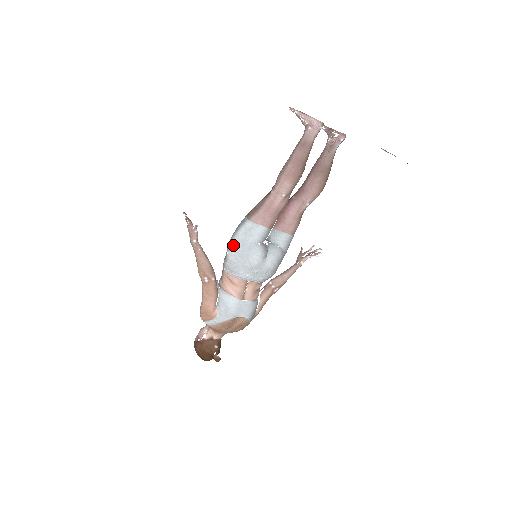
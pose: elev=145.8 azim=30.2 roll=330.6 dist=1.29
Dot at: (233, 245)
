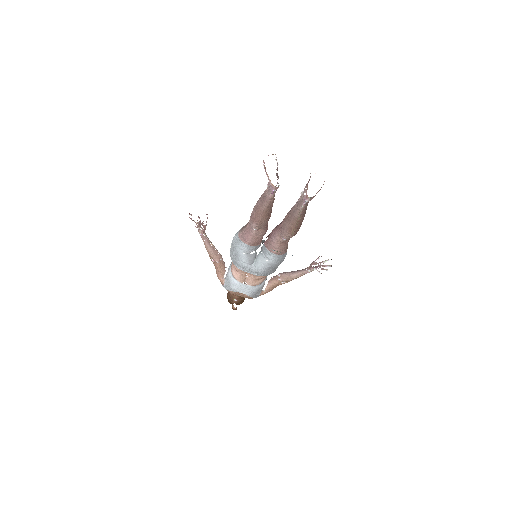
Dot at: (231, 245)
